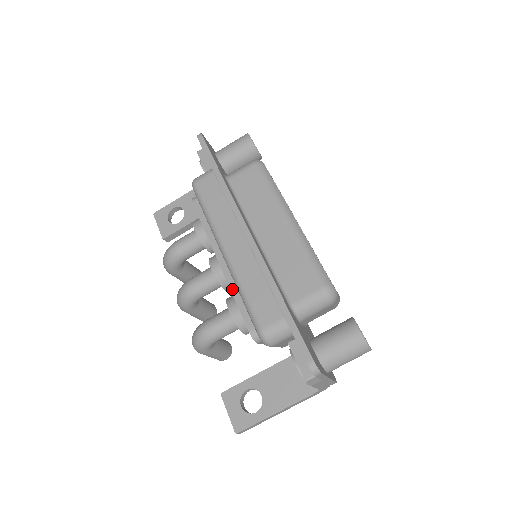
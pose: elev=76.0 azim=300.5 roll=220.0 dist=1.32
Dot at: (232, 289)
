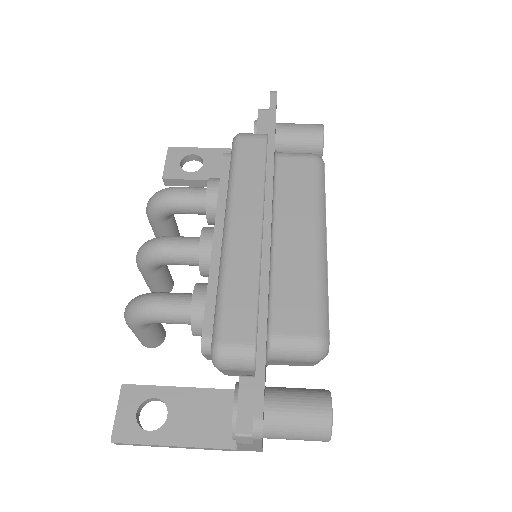
Dot at: (211, 275)
